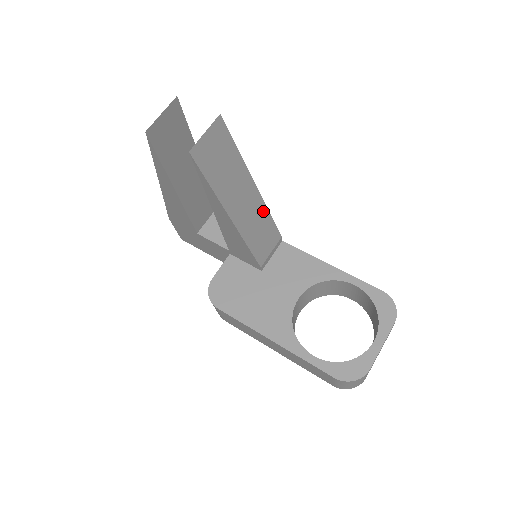
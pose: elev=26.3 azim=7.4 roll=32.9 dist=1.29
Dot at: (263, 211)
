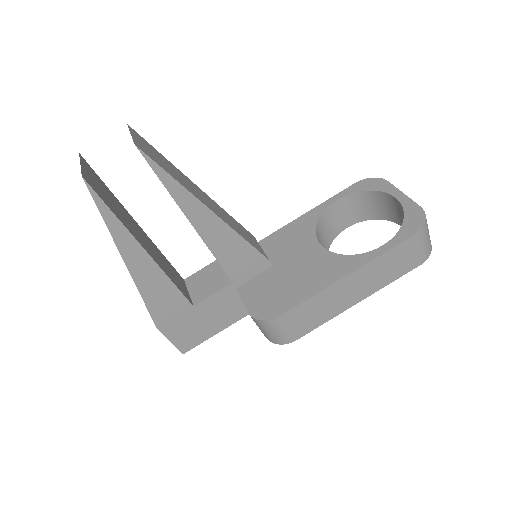
Dot at: (223, 211)
